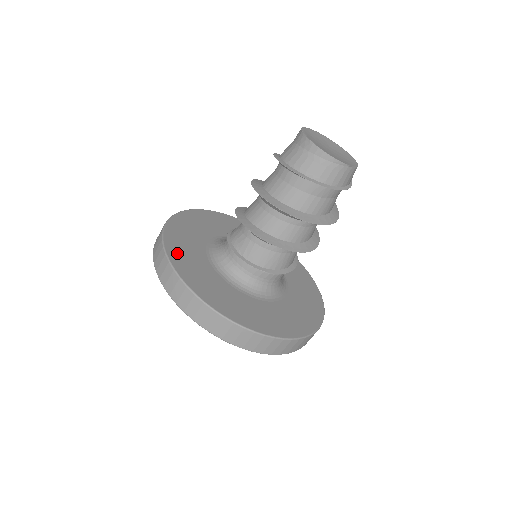
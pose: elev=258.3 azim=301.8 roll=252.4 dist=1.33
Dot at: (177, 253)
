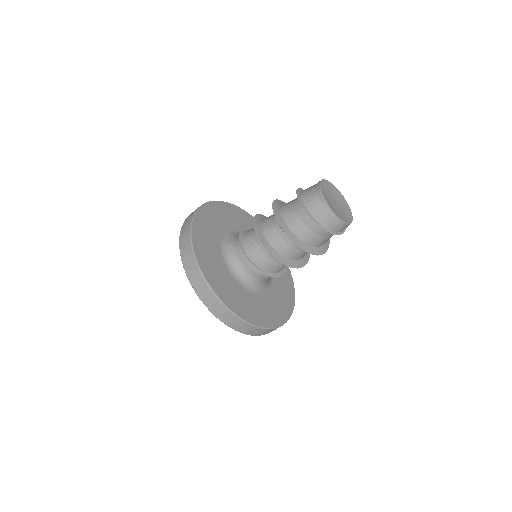
Dot at: (208, 212)
